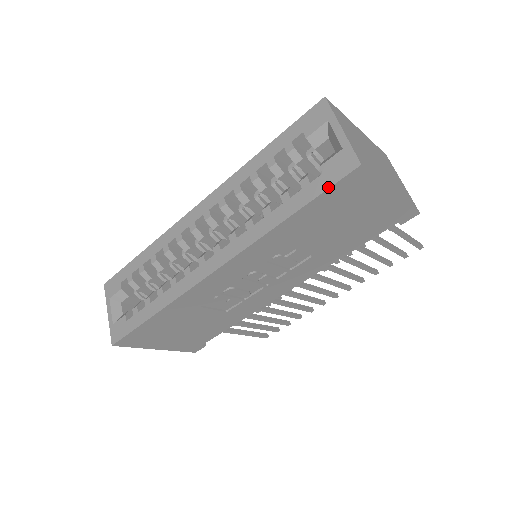
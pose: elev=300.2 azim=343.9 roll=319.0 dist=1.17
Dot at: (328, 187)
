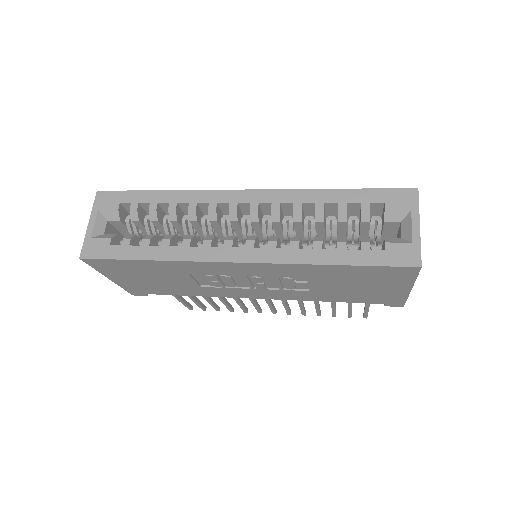
Dot at: (385, 265)
